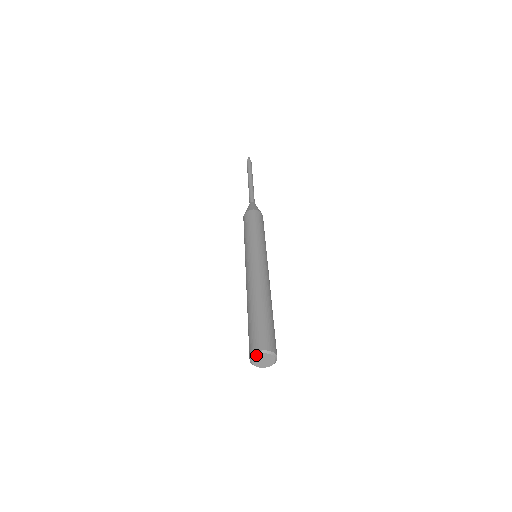
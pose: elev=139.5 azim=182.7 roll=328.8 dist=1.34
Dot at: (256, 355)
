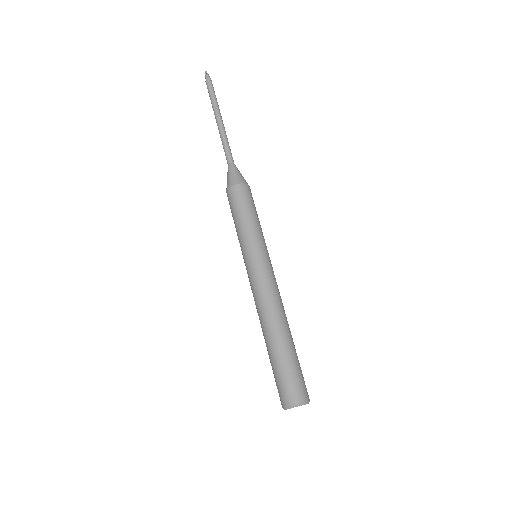
Dot at: (286, 409)
